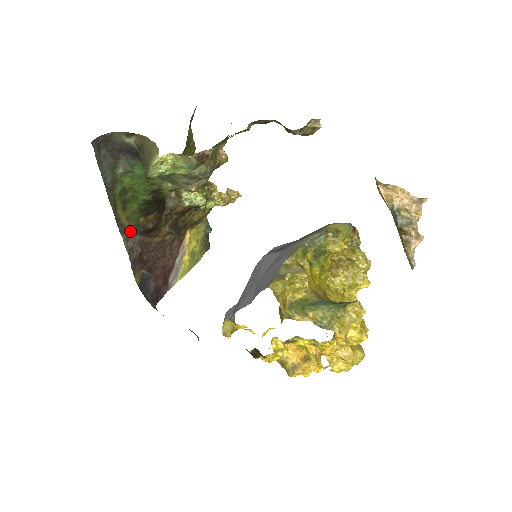
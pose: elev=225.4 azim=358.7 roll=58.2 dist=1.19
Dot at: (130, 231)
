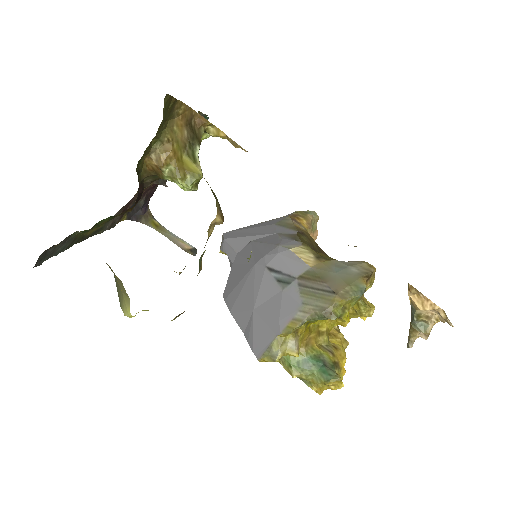
Dot at: occluded
